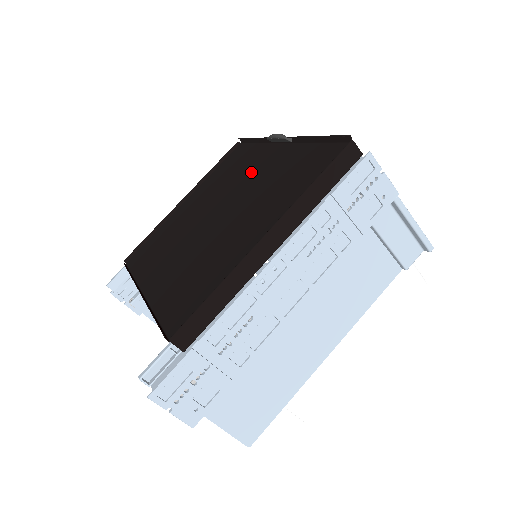
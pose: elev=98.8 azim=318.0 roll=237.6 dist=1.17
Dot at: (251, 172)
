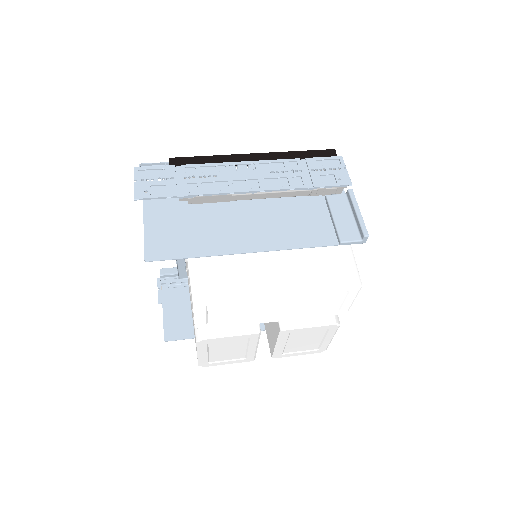
Dot at: occluded
